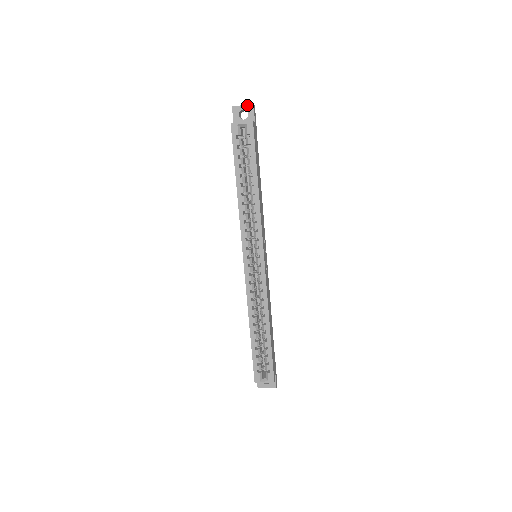
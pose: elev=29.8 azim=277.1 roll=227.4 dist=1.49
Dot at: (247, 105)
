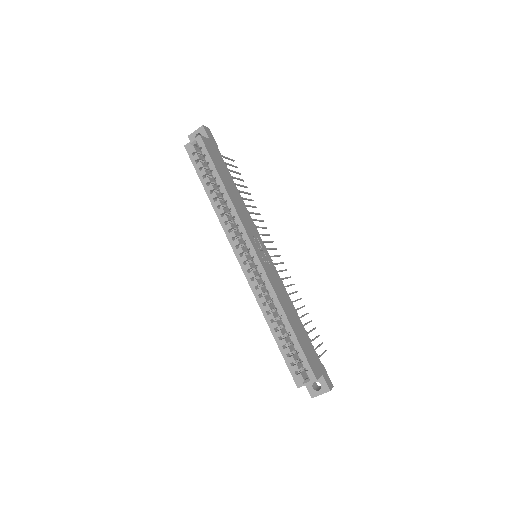
Dot at: (198, 129)
